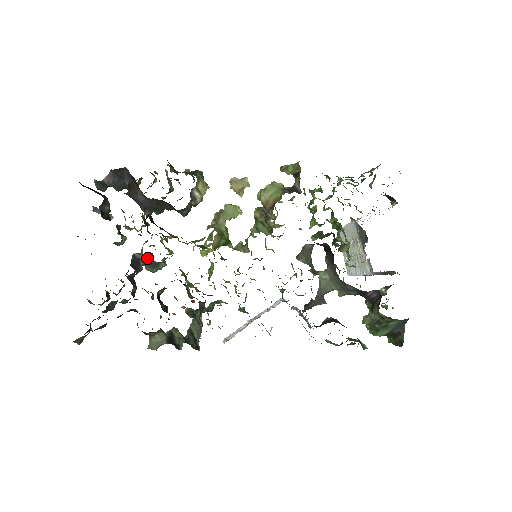
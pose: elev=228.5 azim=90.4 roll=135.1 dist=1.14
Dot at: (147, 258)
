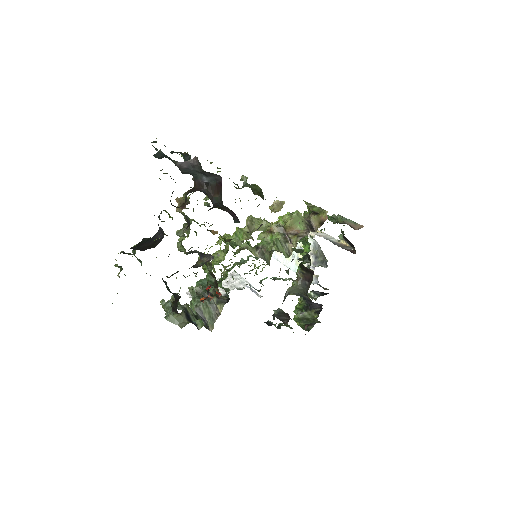
Dot at: (198, 252)
